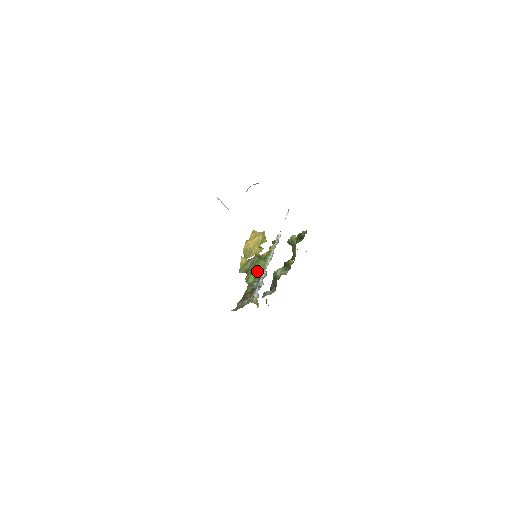
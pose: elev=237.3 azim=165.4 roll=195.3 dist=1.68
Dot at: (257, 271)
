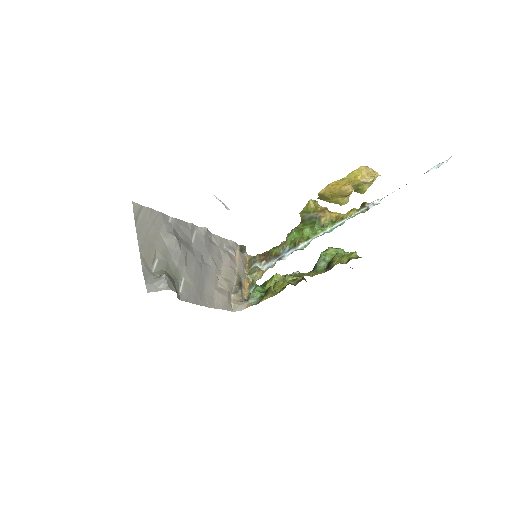
Dot at: (302, 235)
